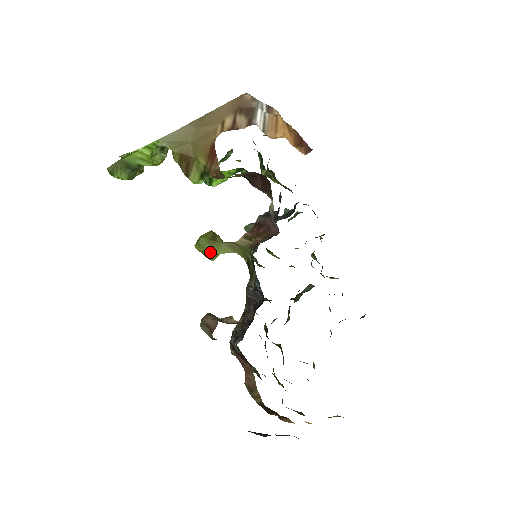
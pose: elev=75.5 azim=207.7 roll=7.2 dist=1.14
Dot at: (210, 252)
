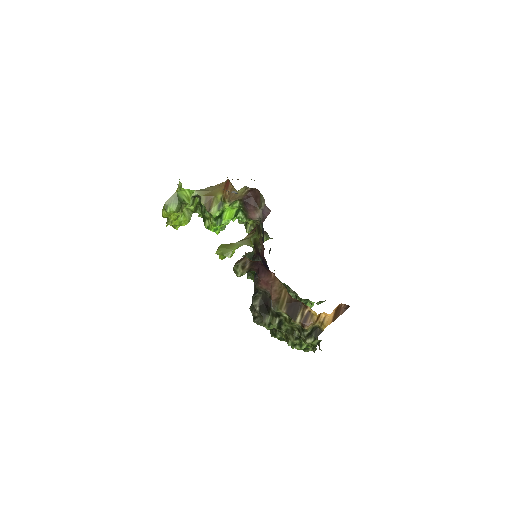
Dot at: (228, 251)
